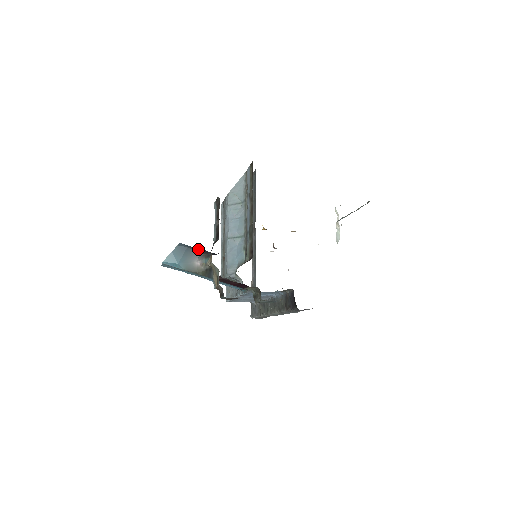
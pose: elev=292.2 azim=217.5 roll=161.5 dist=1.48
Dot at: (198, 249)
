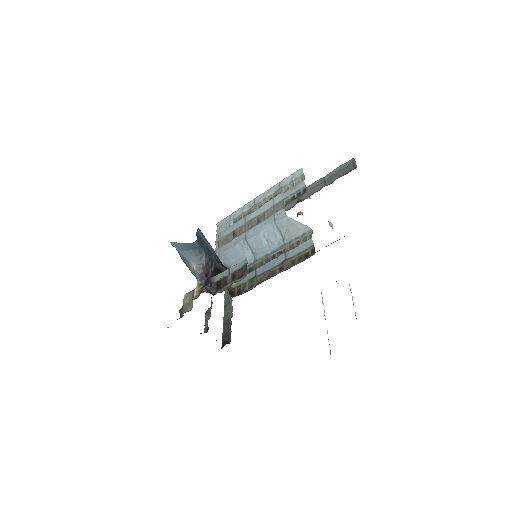
Dot at: (205, 257)
